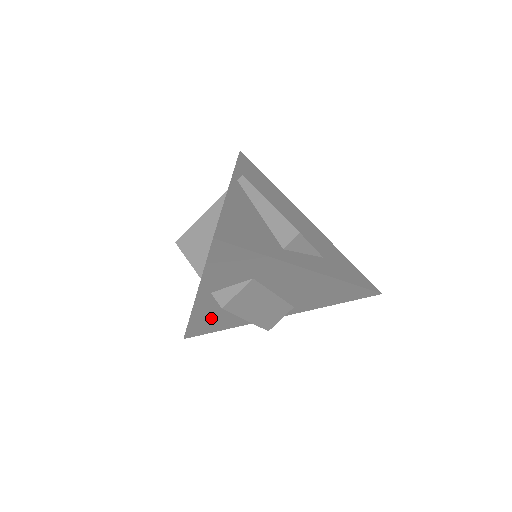
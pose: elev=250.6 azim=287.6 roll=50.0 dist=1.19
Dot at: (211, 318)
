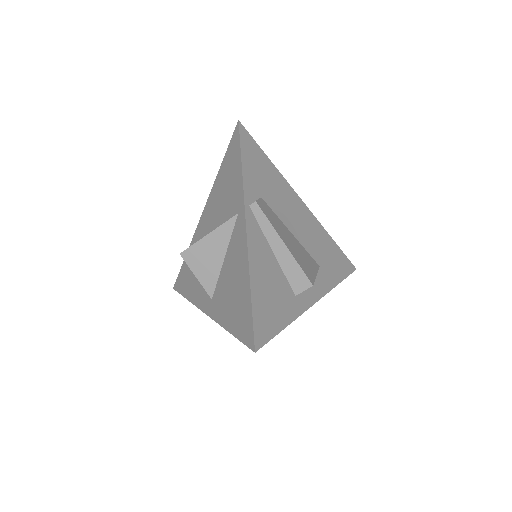
Dot at: occluded
